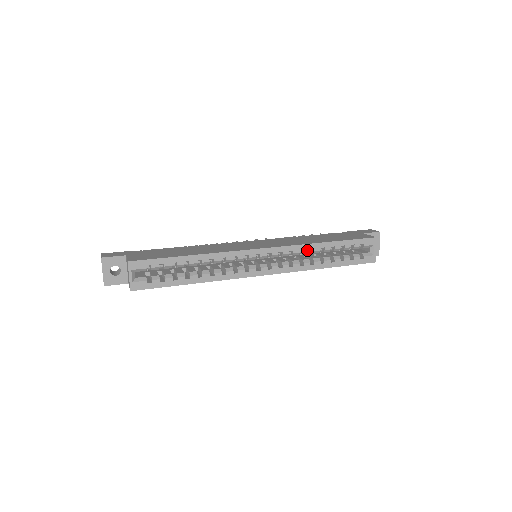
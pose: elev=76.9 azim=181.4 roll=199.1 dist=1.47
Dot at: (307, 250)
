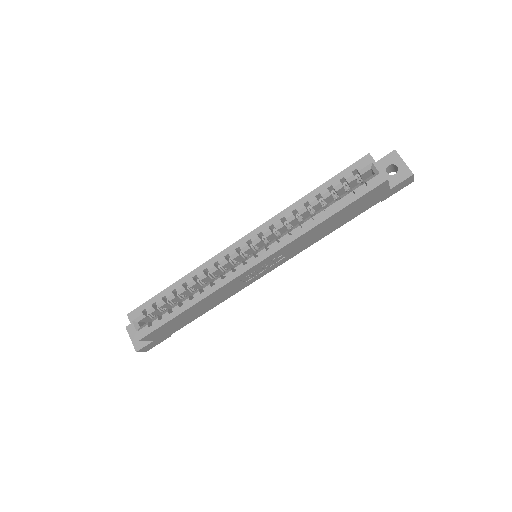
Dot at: (289, 215)
